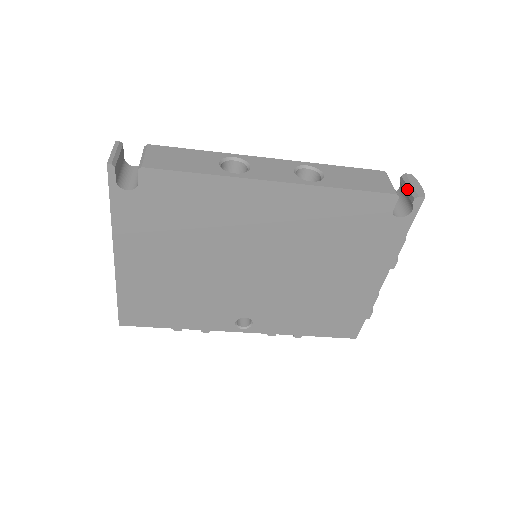
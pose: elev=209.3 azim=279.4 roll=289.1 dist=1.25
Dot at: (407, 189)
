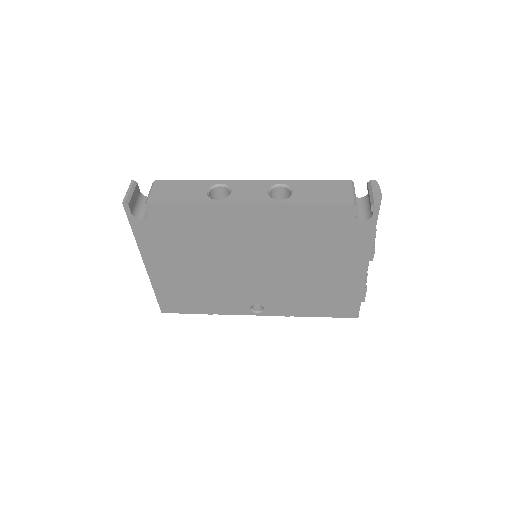
Dot at: (369, 196)
